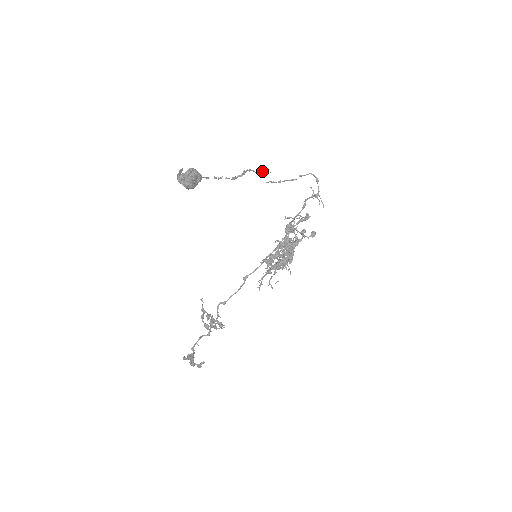
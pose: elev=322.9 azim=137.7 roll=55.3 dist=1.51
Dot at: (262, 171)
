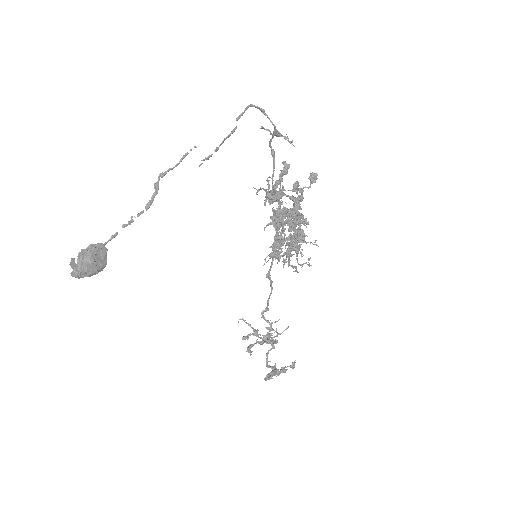
Dot at: (182, 157)
